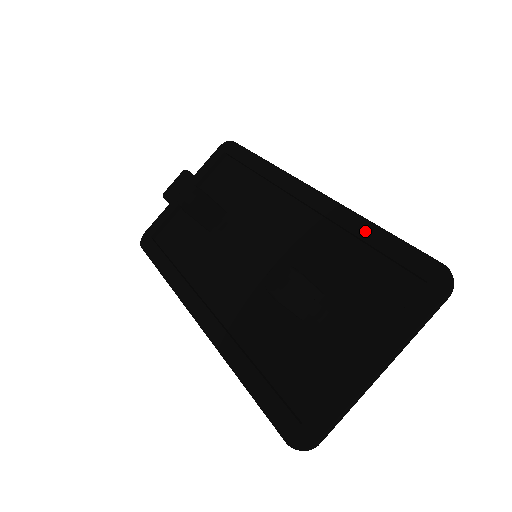
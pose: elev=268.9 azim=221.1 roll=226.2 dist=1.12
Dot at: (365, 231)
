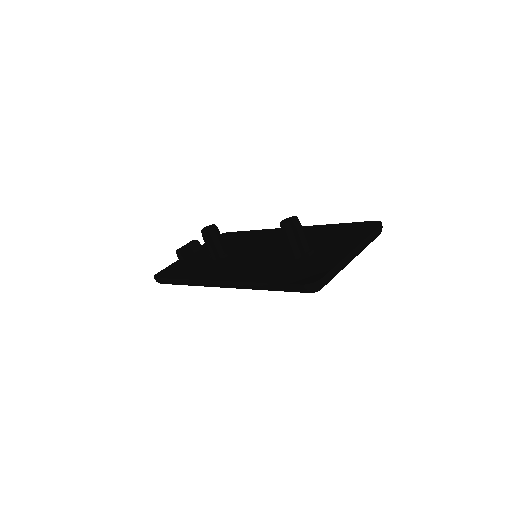
Dot at: (328, 227)
